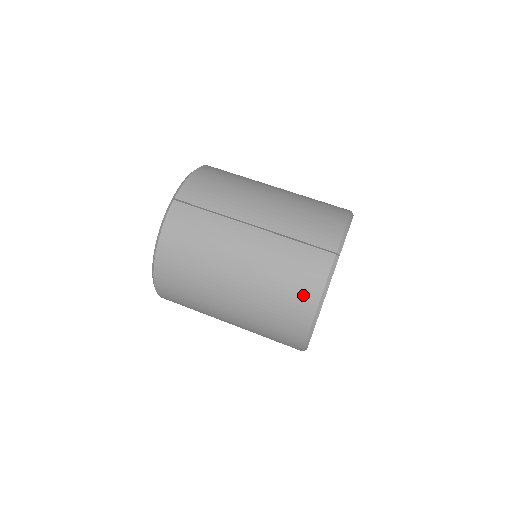
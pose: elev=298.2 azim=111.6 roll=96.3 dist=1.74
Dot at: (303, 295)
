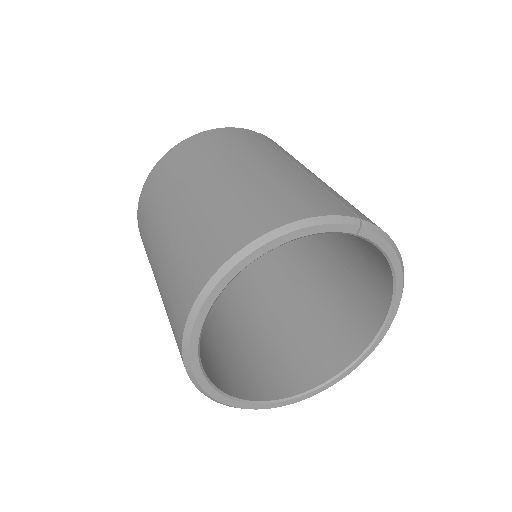
Dot at: (279, 210)
